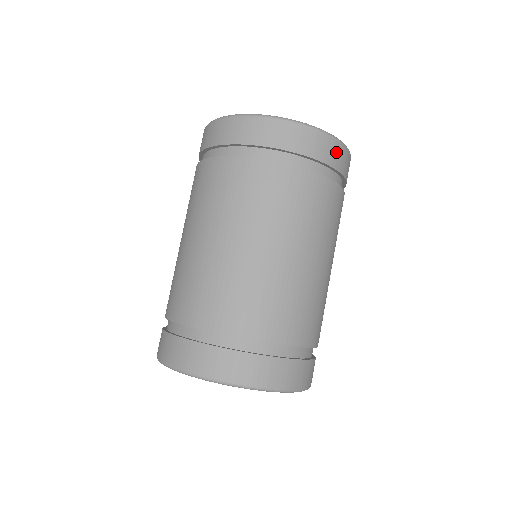
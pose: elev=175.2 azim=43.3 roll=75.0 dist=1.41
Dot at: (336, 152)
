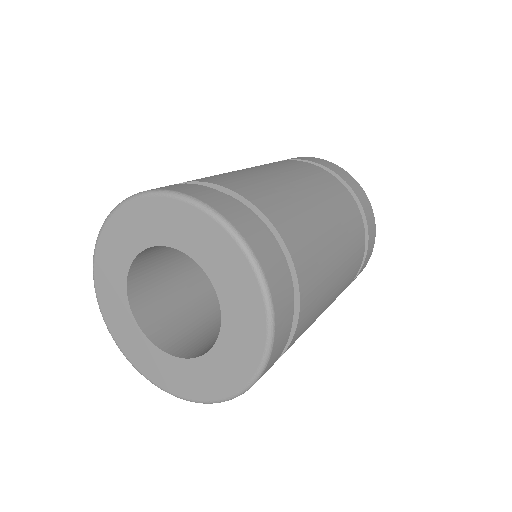
Dot at: (364, 200)
